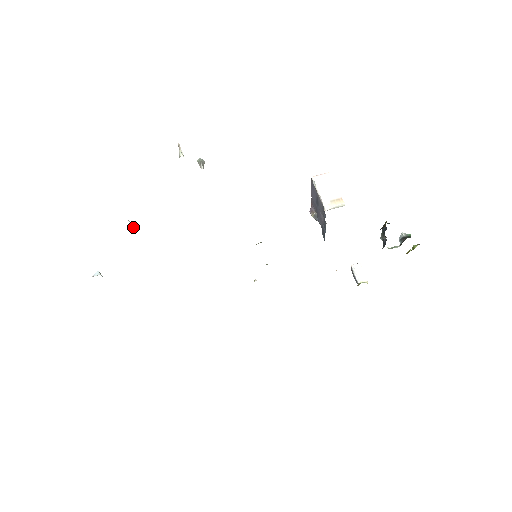
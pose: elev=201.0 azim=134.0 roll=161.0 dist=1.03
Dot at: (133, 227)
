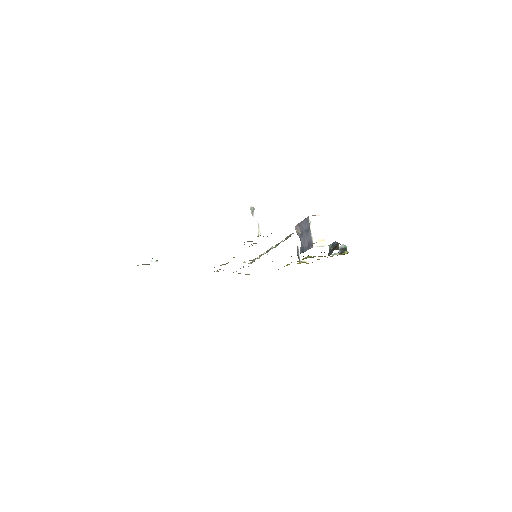
Dot at: occluded
